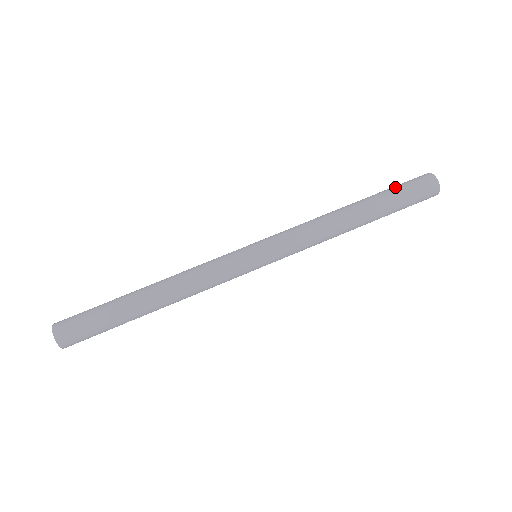
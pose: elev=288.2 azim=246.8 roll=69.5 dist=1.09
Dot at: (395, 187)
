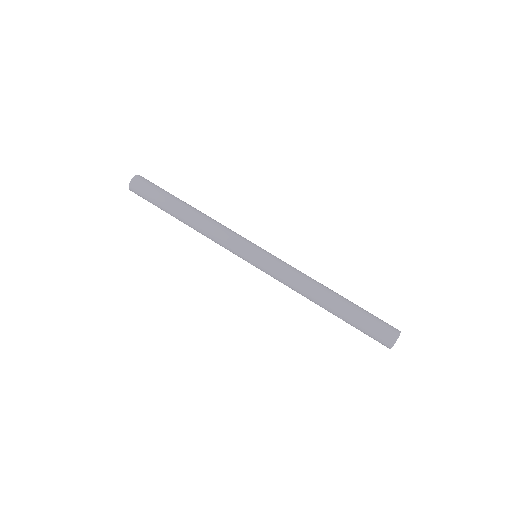
Dot at: occluded
